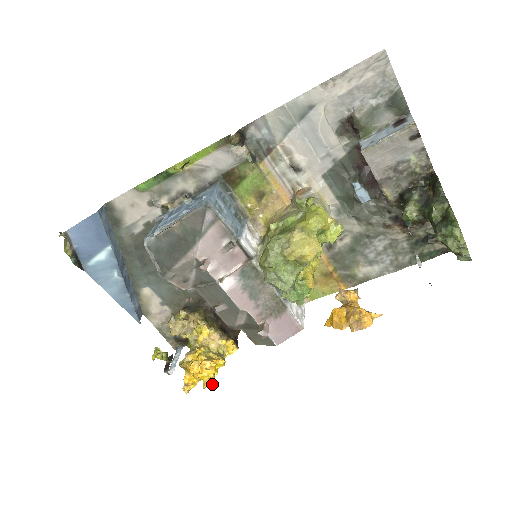
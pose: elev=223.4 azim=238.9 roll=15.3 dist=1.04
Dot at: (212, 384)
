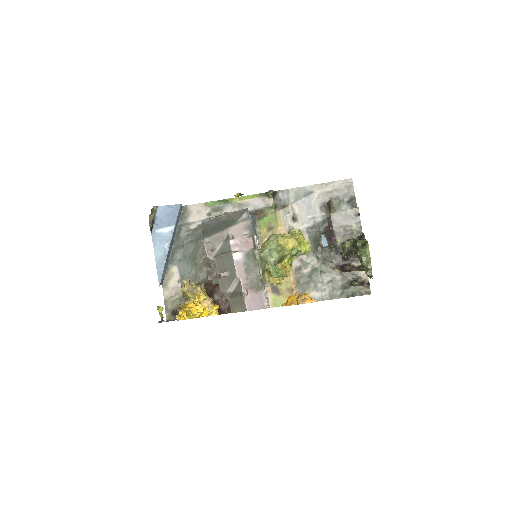
Dot at: (199, 315)
